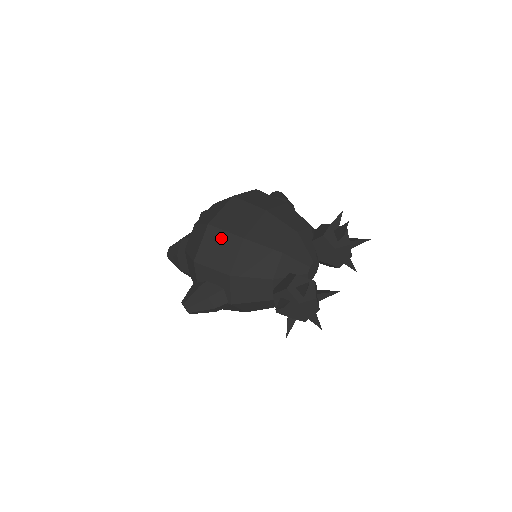
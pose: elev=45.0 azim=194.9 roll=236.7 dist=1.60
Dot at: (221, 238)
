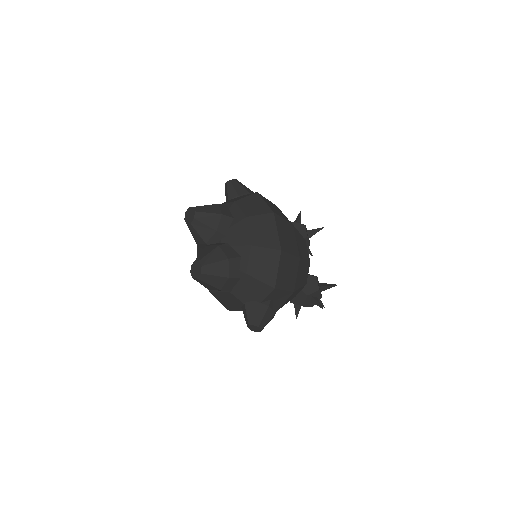
Dot at: (289, 261)
